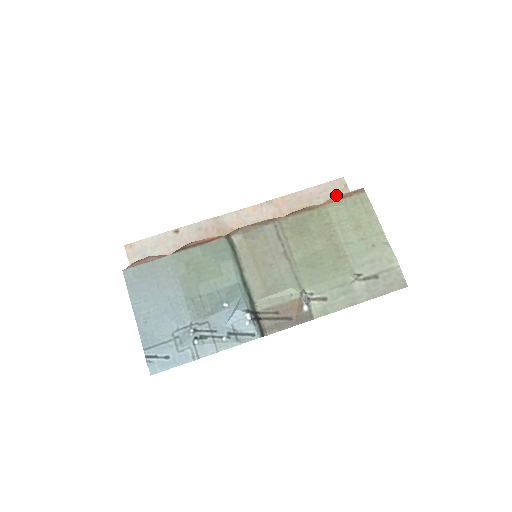
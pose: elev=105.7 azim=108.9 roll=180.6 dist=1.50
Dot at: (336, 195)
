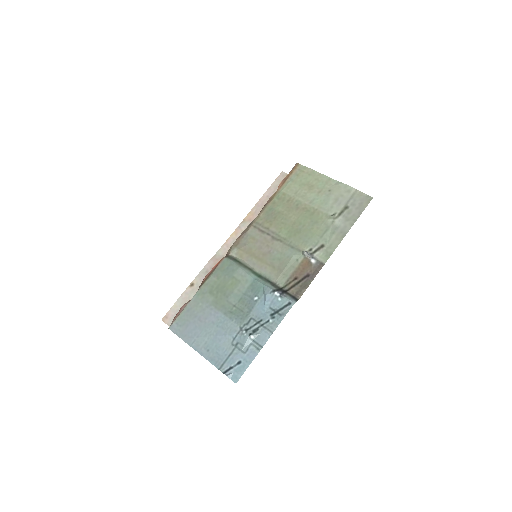
Dot at: occluded
